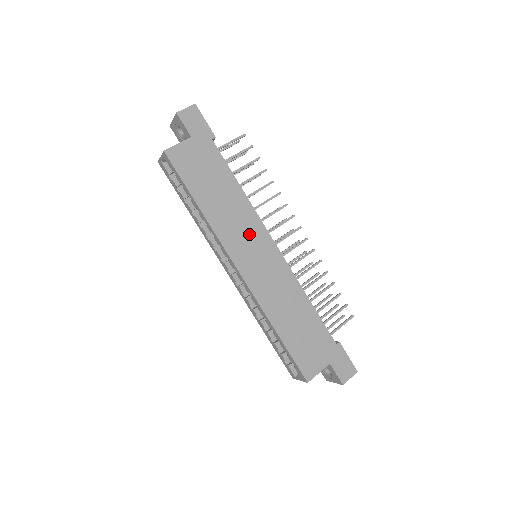
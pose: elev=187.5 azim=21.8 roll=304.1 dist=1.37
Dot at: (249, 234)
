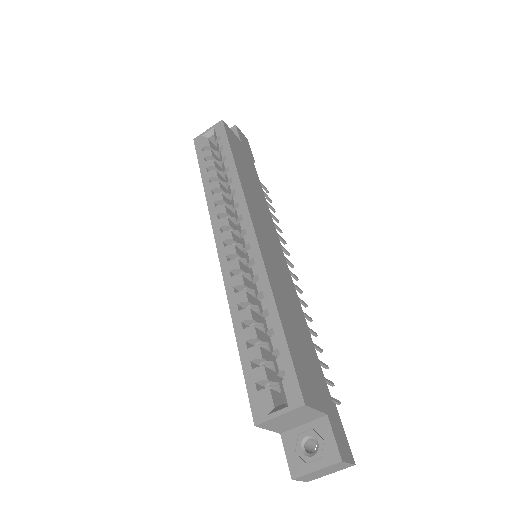
Dot at: (266, 223)
